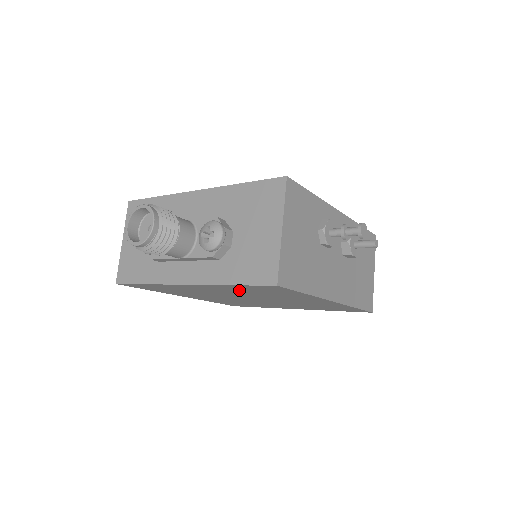
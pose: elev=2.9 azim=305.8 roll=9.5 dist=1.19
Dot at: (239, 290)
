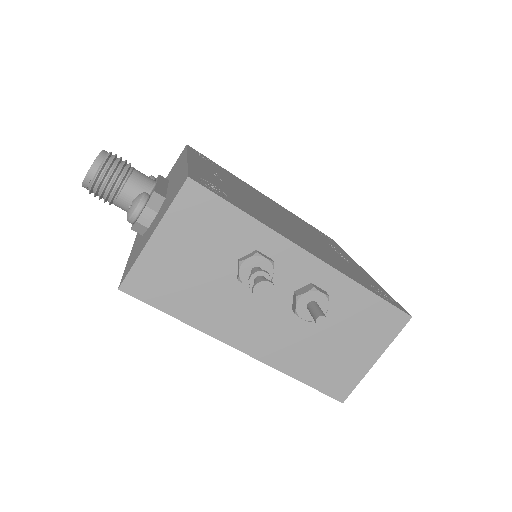
Dot at: occluded
